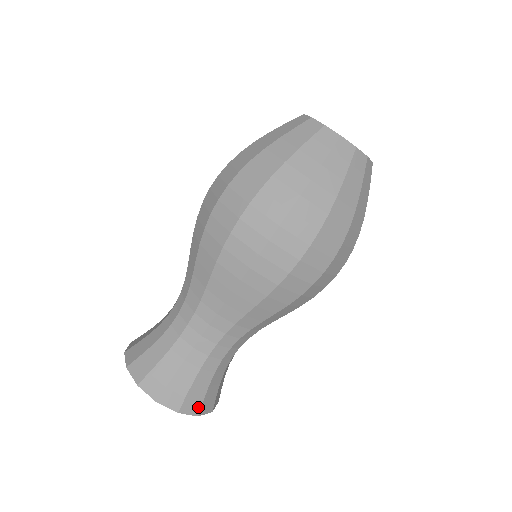
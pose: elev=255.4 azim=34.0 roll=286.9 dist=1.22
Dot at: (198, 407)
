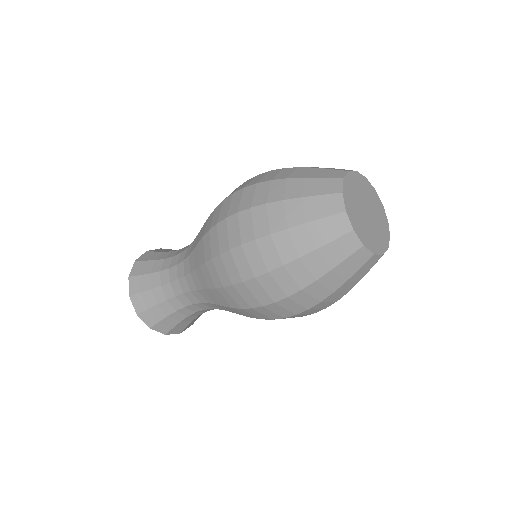
Dot at: (193, 323)
